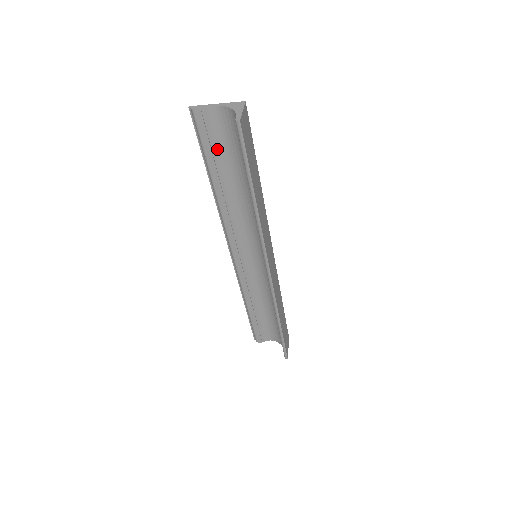
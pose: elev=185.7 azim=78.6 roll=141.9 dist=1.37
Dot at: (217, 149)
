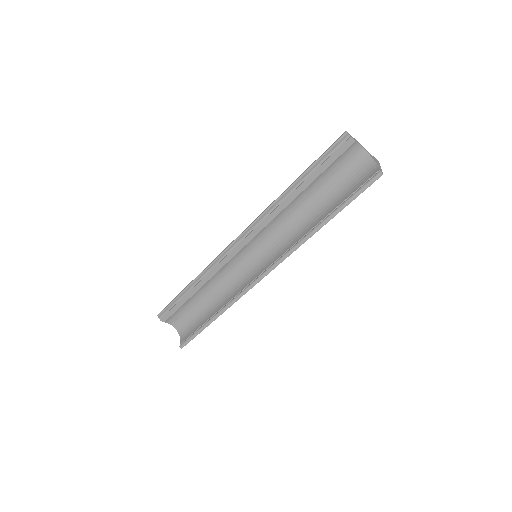
Dot at: (328, 170)
